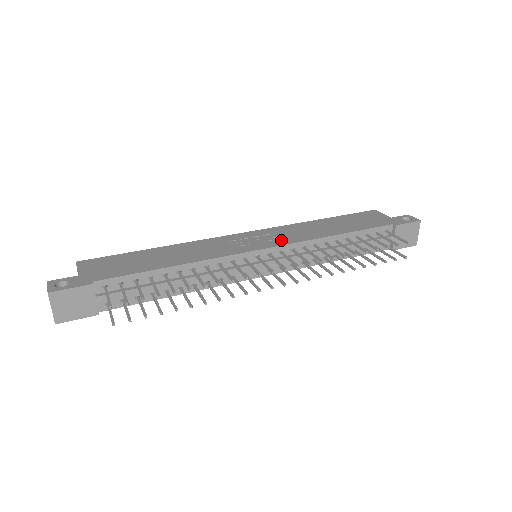
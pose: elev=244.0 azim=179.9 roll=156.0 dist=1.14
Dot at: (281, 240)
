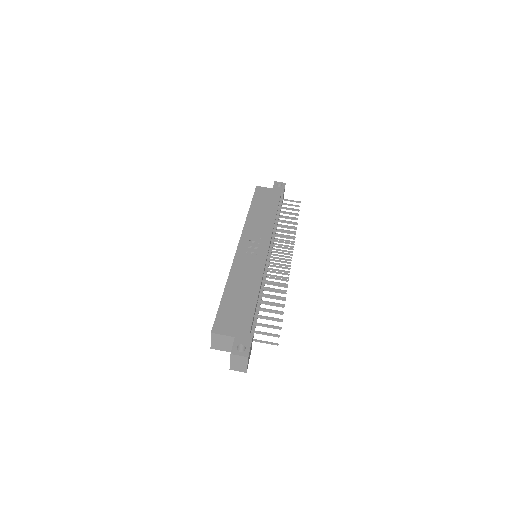
Dot at: (264, 238)
